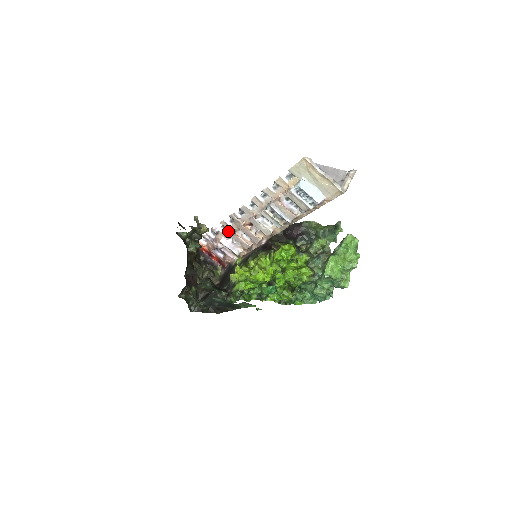
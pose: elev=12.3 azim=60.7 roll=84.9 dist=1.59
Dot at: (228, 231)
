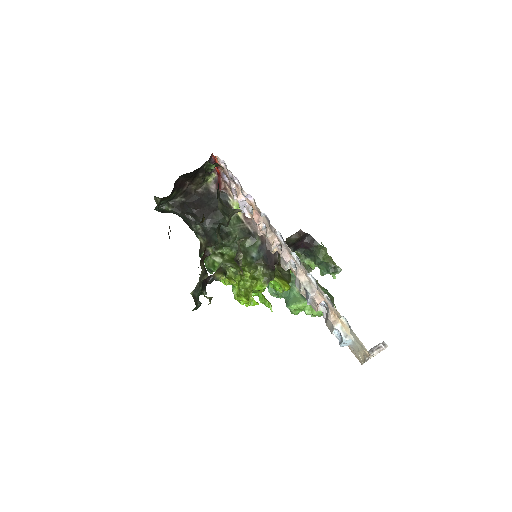
Dot at: (255, 210)
